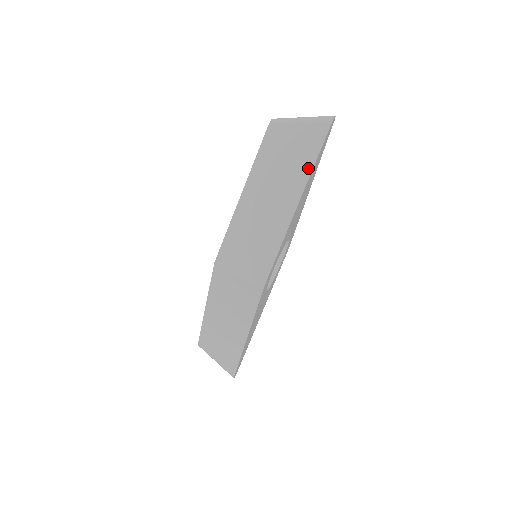
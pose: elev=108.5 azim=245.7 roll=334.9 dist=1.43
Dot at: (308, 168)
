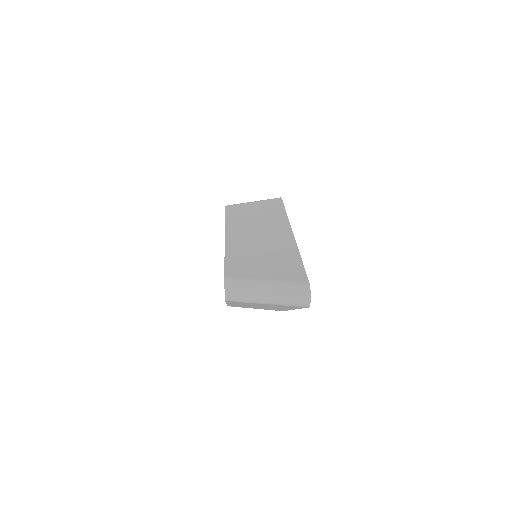
Dot at: occluded
